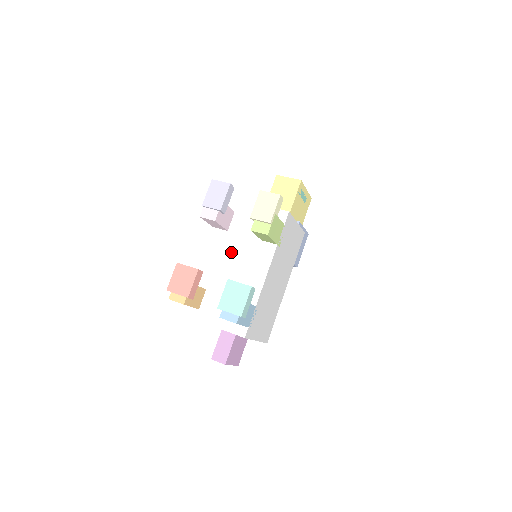
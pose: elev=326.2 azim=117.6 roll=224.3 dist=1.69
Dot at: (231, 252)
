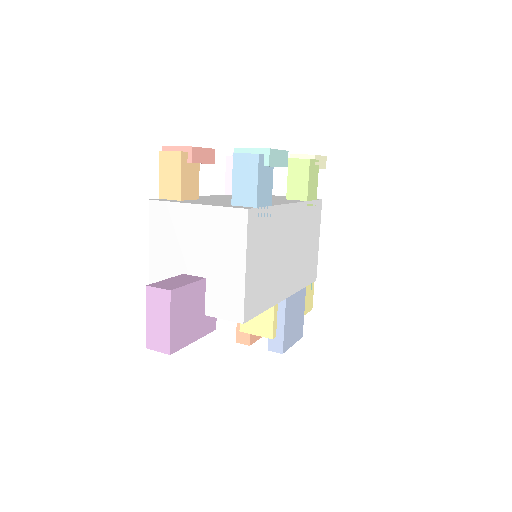
Dot at: occluded
